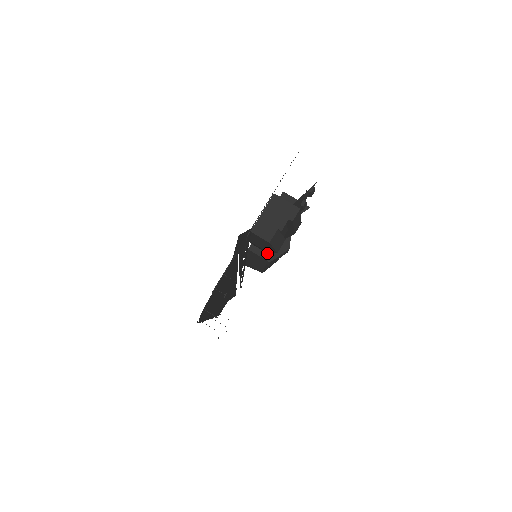
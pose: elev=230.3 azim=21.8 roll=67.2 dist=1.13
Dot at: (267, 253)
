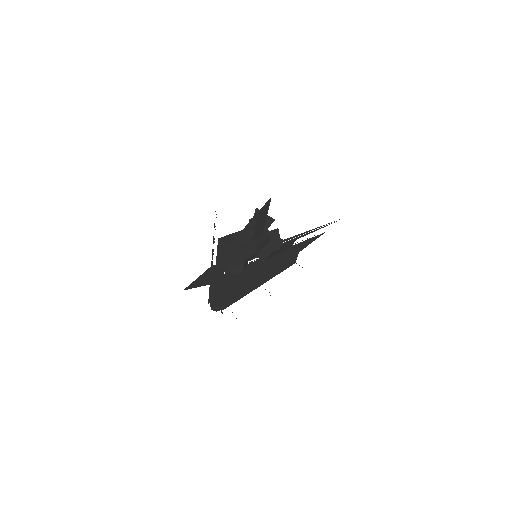
Dot at: (260, 255)
